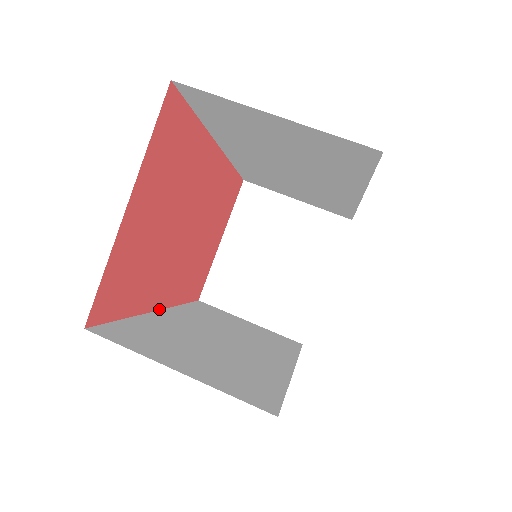
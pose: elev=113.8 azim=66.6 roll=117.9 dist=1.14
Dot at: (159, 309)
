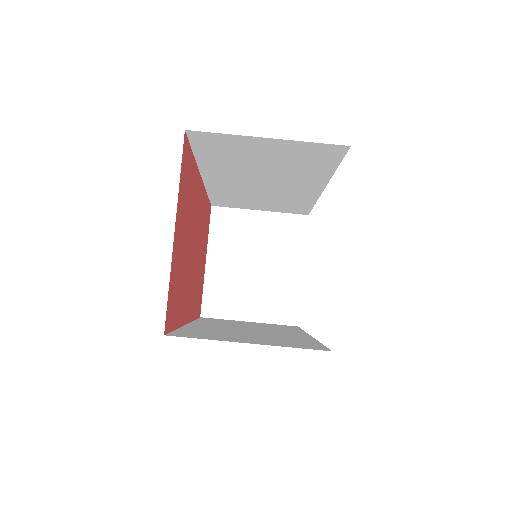
Dot at: (187, 323)
